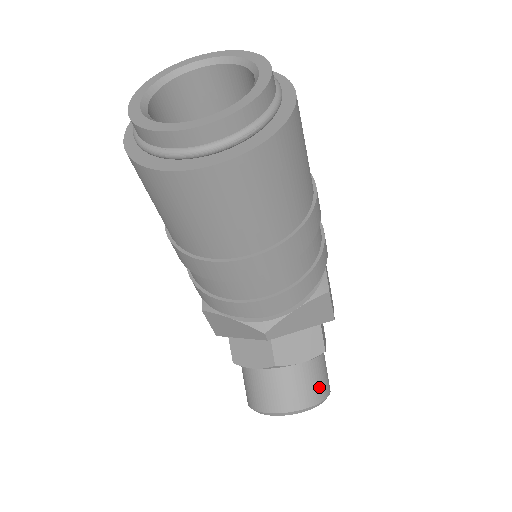
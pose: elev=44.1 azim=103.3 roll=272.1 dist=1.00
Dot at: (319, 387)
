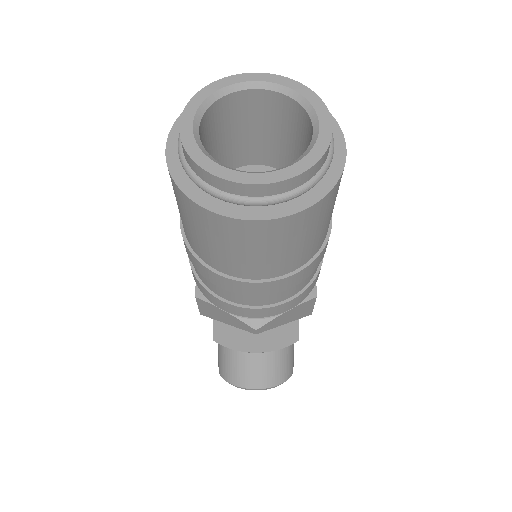
Dot at: (287, 368)
